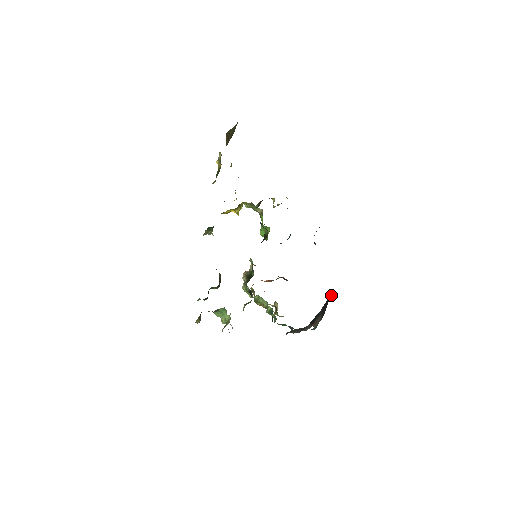
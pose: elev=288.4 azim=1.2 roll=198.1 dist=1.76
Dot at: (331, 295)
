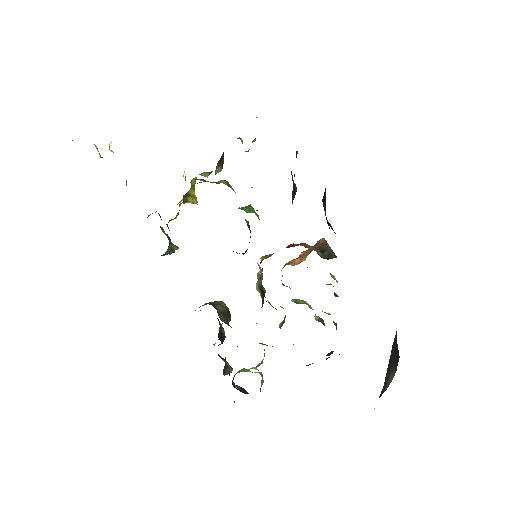
Dot at: (394, 338)
